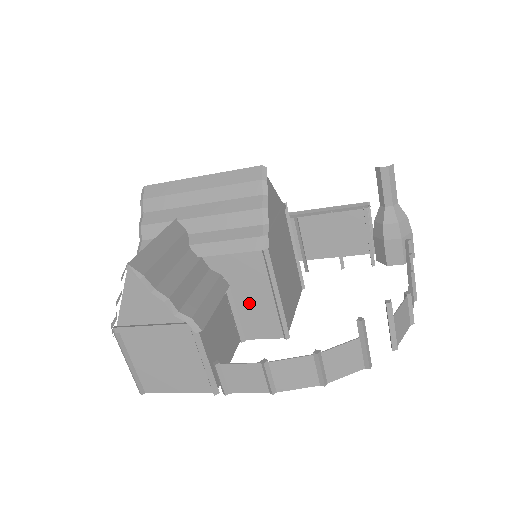
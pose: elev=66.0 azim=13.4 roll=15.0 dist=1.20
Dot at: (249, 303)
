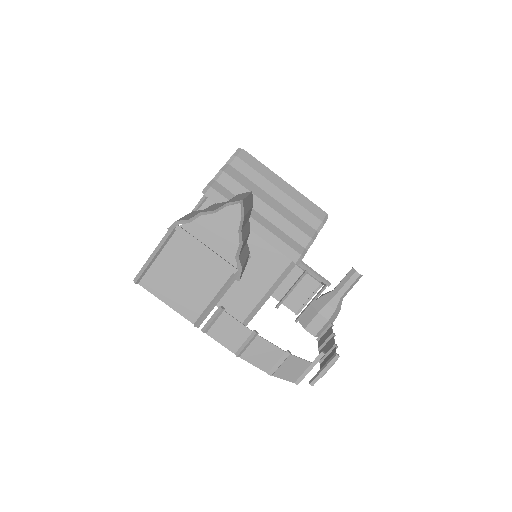
Dot at: (245, 284)
